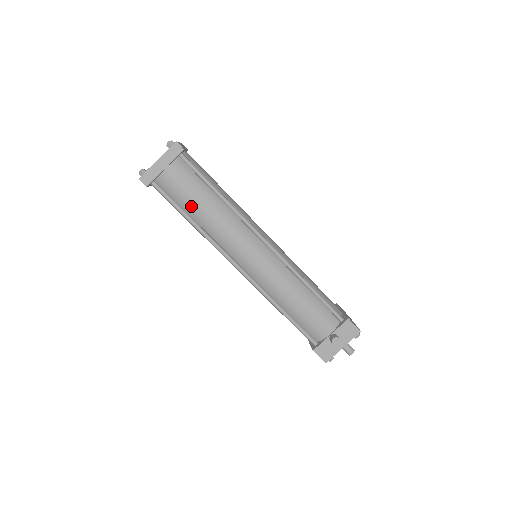
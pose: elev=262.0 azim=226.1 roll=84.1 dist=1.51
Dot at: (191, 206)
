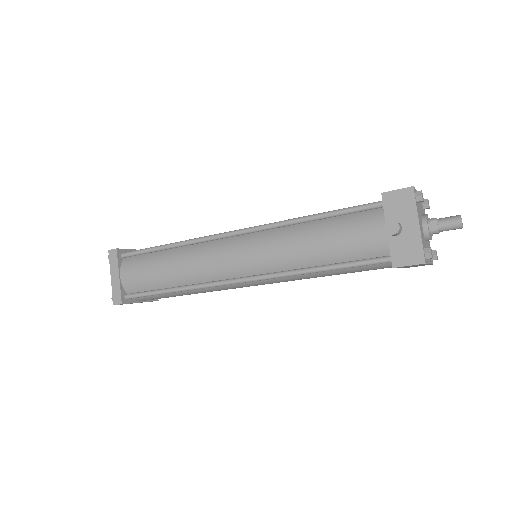
Dot at: (158, 280)
